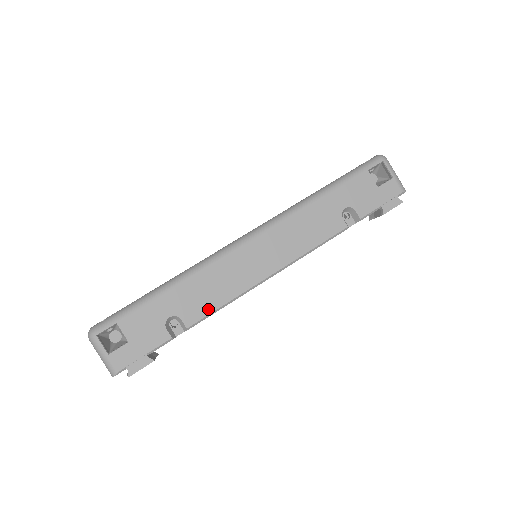
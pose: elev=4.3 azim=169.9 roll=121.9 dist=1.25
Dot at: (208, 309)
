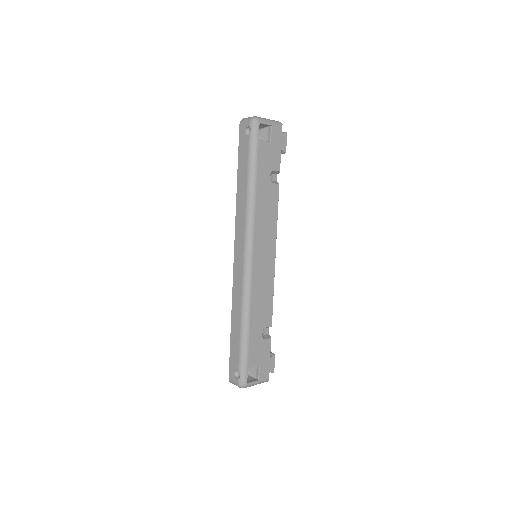
Dot at: (270, 308)
